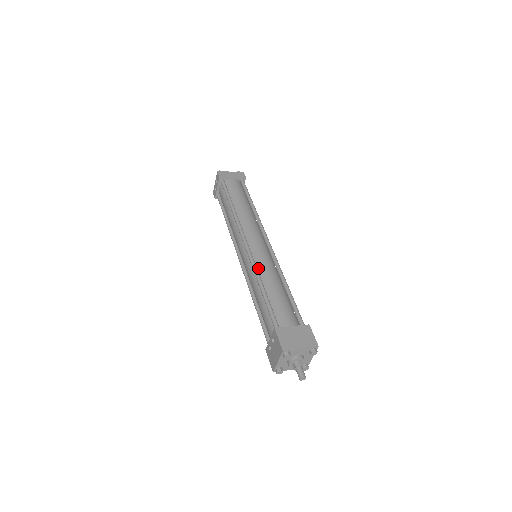
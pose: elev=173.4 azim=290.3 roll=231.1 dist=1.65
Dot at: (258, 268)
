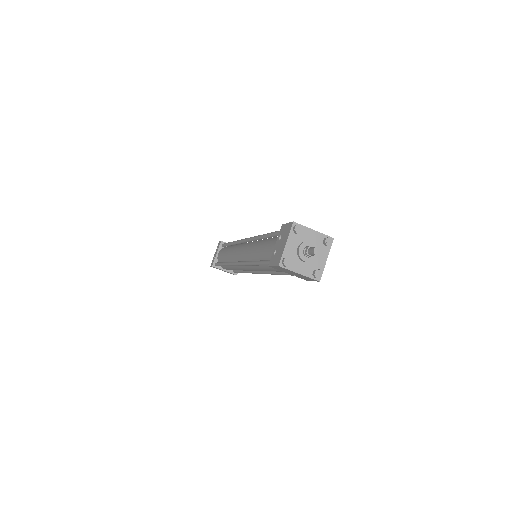
Dot at: occluded
